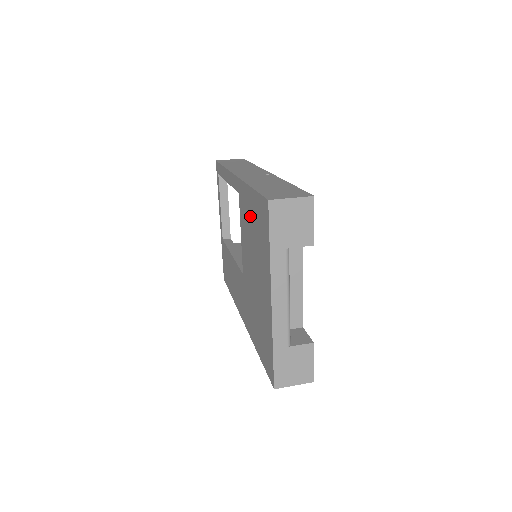
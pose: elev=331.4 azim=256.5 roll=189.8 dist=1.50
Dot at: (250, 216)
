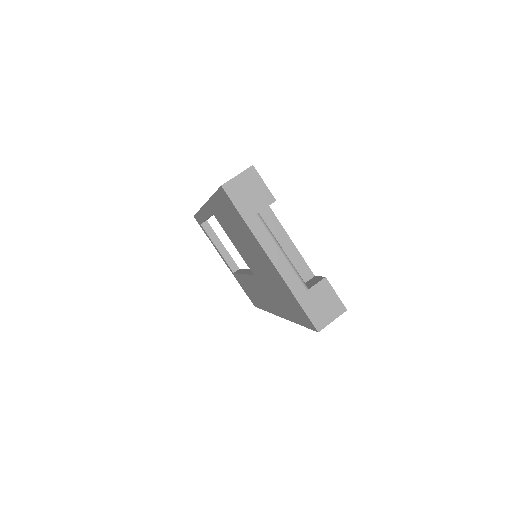
Dot at: (226, 218)
